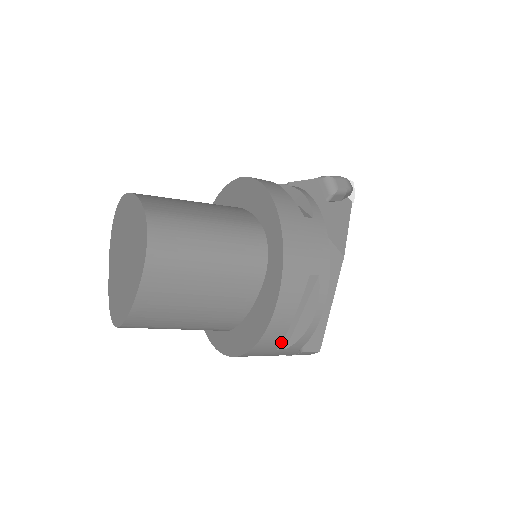
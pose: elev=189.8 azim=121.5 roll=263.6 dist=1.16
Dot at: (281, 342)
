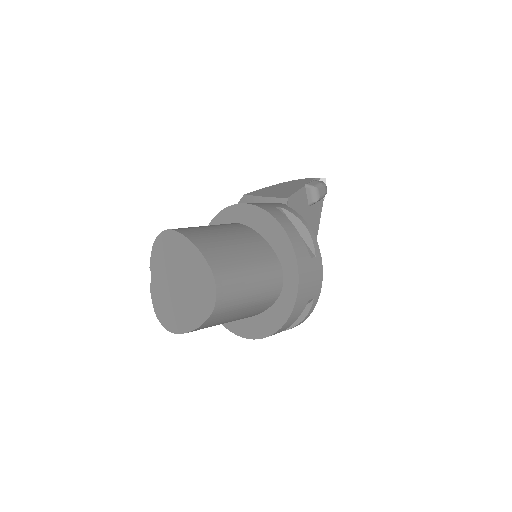
Dot at: occluded
